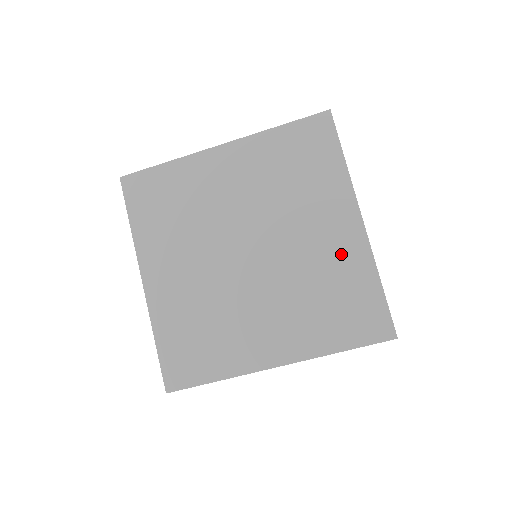
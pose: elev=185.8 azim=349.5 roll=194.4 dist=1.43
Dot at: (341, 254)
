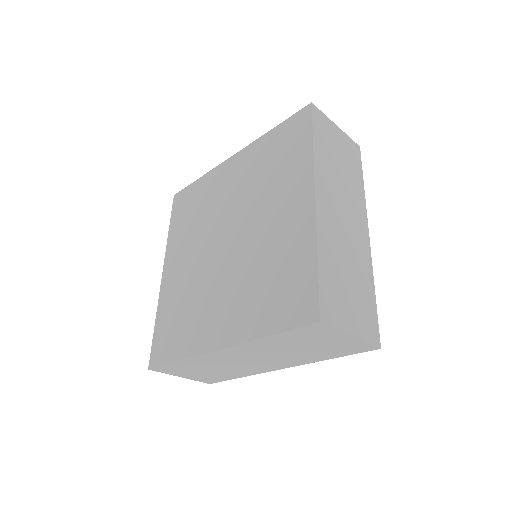
Dot at: (290, 234)
